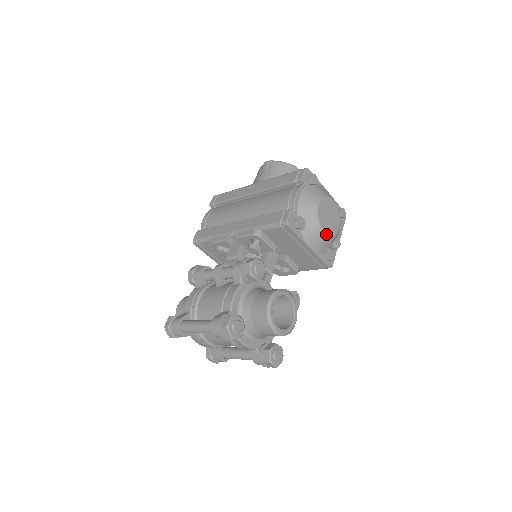
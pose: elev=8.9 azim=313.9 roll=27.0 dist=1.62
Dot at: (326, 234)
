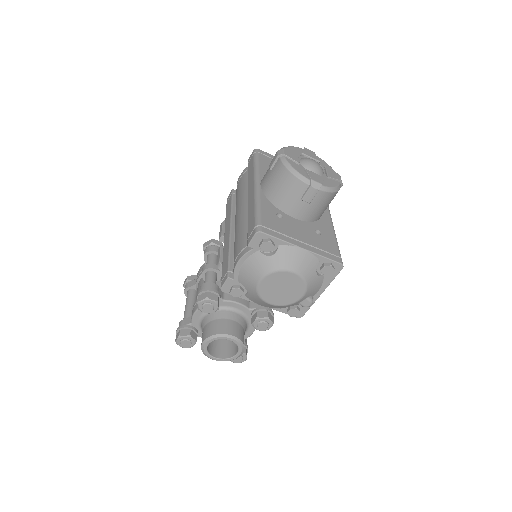
Dot at: (274, 305)
